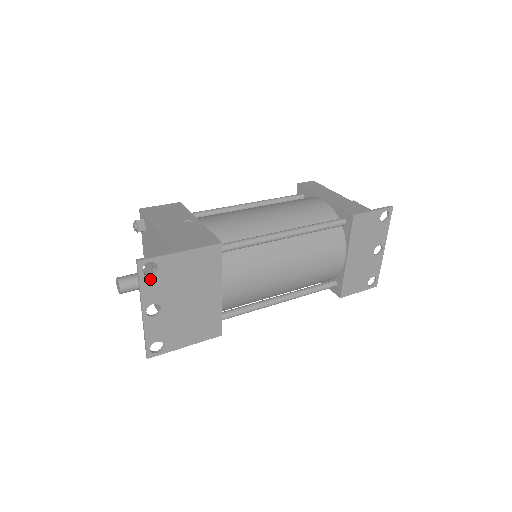
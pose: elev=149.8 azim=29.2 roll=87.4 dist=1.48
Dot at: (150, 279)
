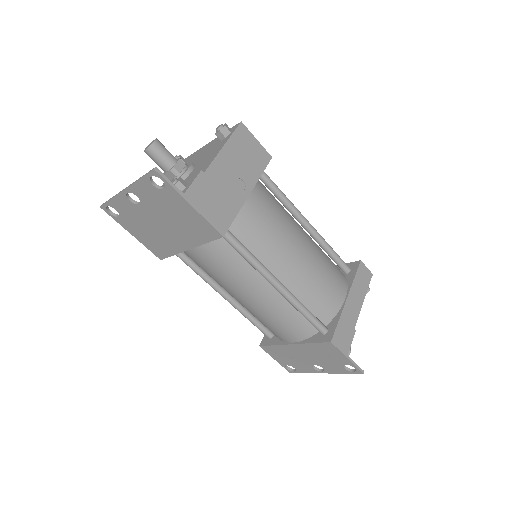
Dot at: (151, 186)
